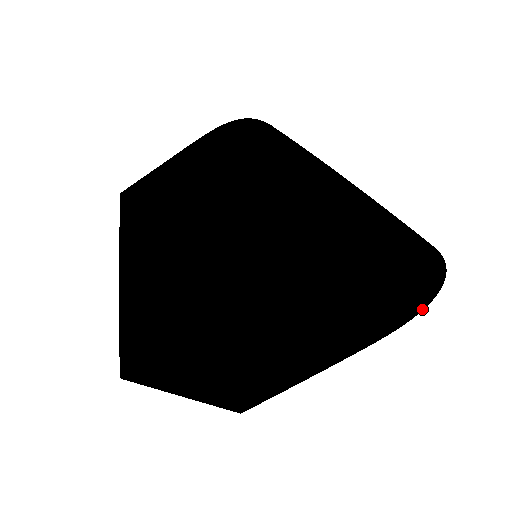
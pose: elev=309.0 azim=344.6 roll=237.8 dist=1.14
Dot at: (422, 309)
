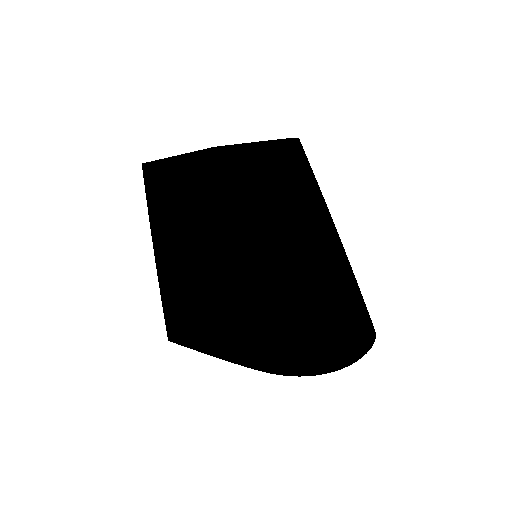
Dot at: occluded
